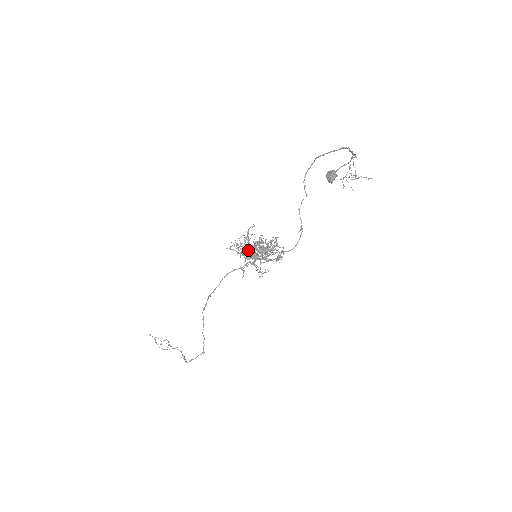
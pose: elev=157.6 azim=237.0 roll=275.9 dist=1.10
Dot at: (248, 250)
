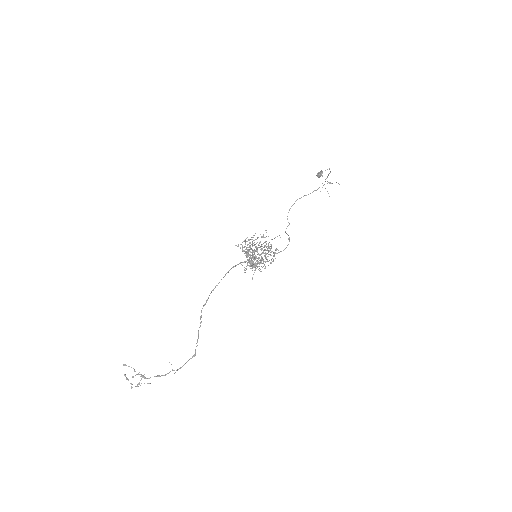
Dot at: occluded
